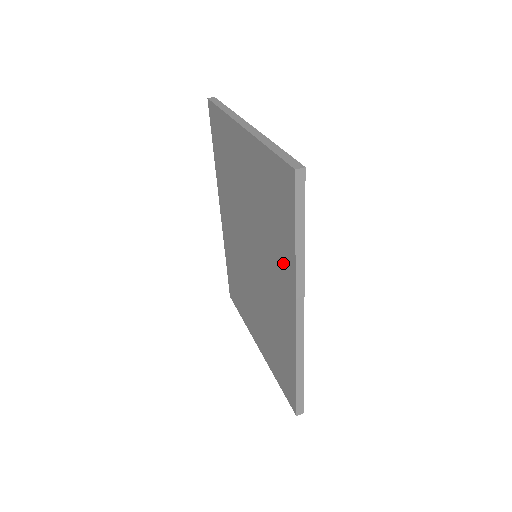
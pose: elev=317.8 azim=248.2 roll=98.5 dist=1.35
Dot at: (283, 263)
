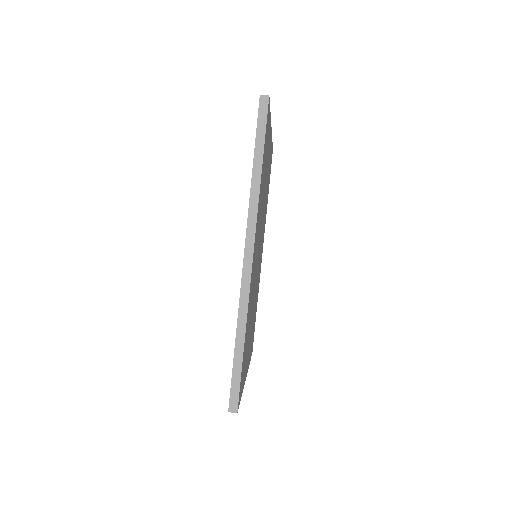
Dot at: occluded
